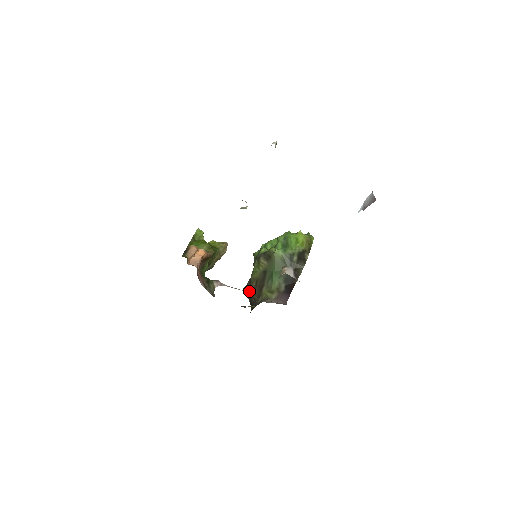
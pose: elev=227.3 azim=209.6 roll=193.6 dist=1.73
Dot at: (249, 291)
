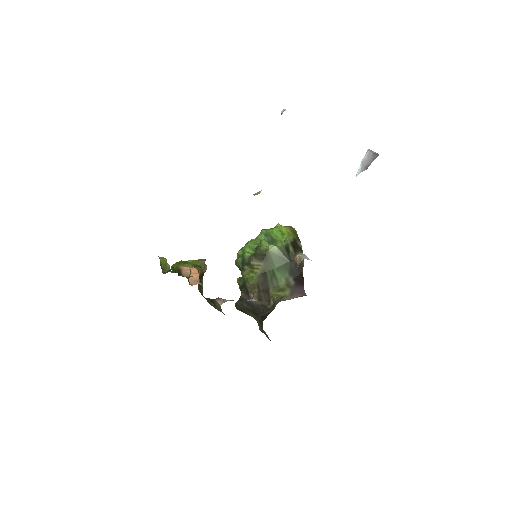
Dot at: (254, 299)
